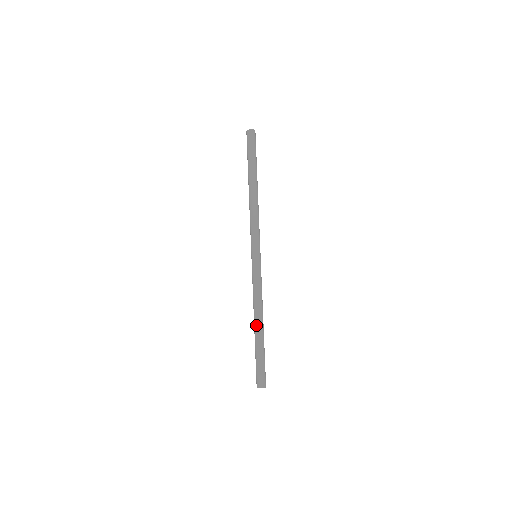
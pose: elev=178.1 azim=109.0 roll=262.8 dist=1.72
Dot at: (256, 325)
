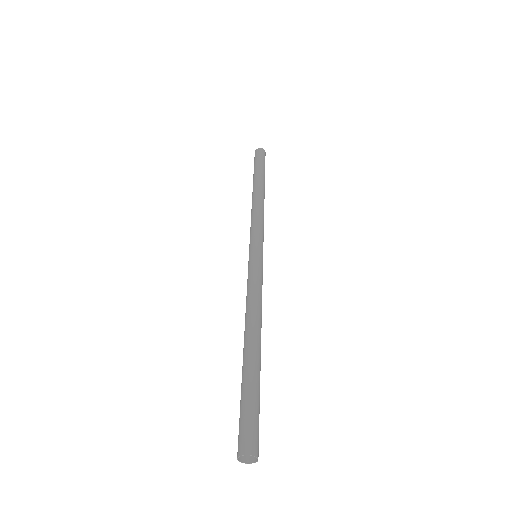
Dot at: (246, 339)
